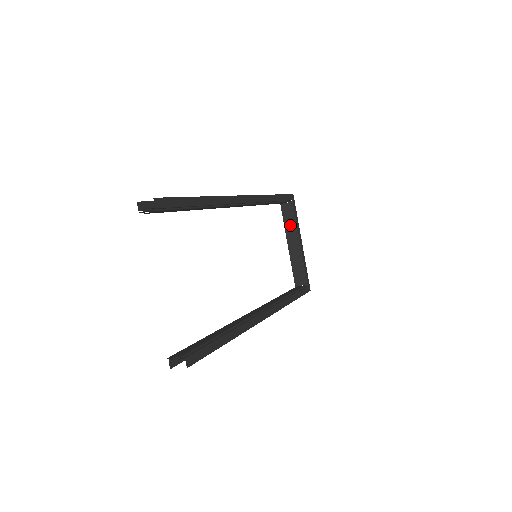
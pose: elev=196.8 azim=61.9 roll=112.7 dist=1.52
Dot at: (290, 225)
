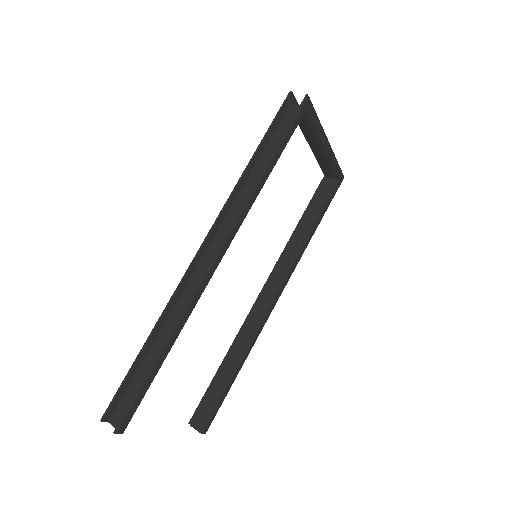
Dot at: (308, 132)
